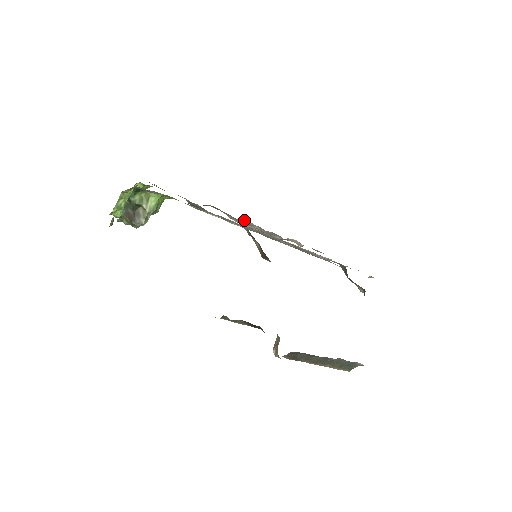
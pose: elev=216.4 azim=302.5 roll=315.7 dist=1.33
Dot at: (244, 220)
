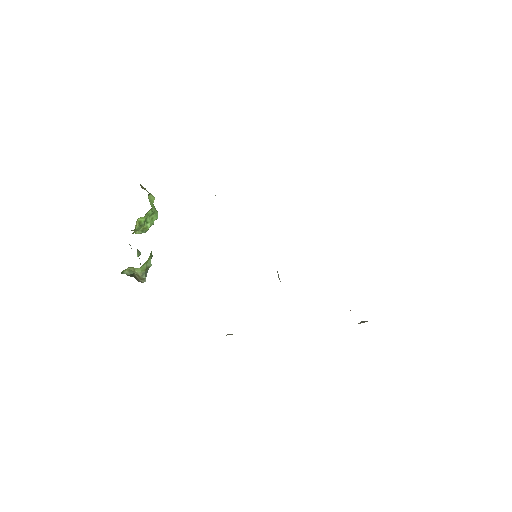
Dot at: occluded
